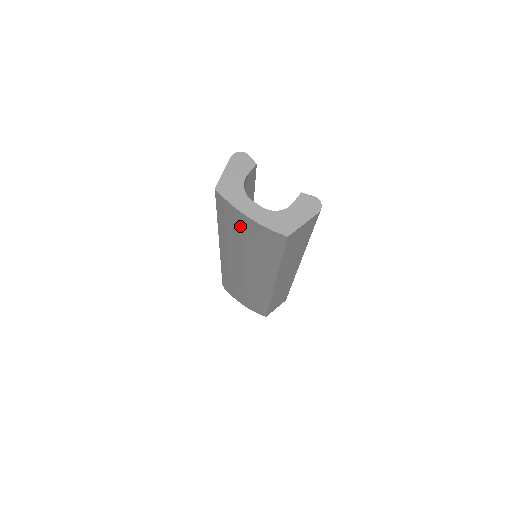
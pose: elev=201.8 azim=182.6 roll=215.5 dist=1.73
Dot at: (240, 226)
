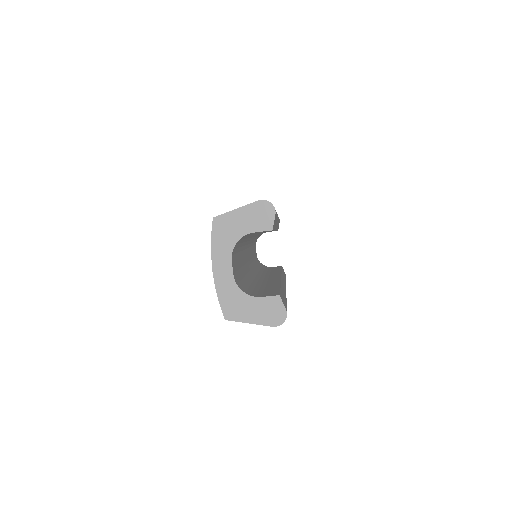
Dot at: occluded
